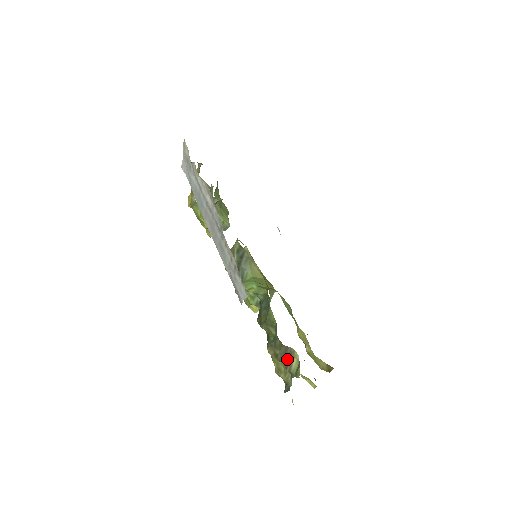
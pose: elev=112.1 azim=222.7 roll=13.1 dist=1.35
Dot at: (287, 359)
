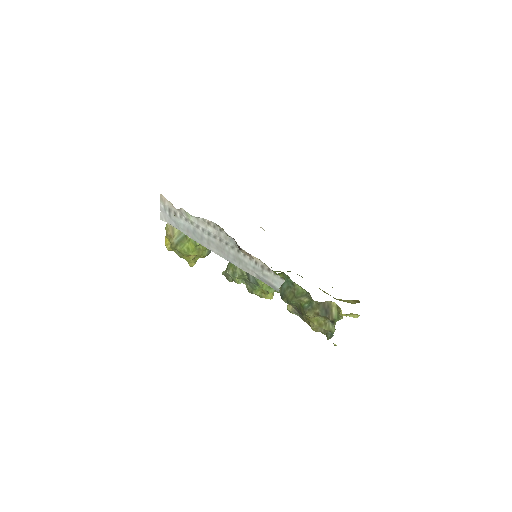
Dot at: (327, 311)
